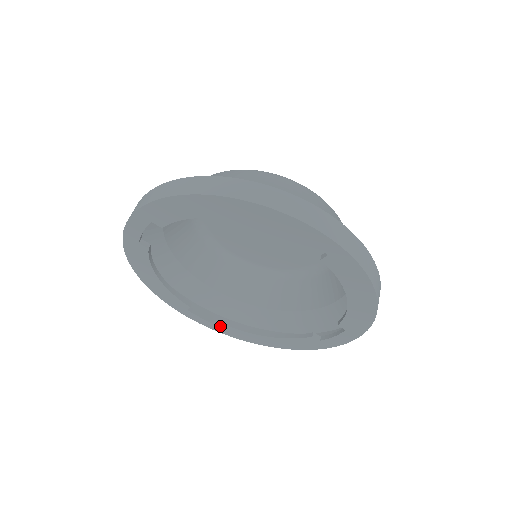
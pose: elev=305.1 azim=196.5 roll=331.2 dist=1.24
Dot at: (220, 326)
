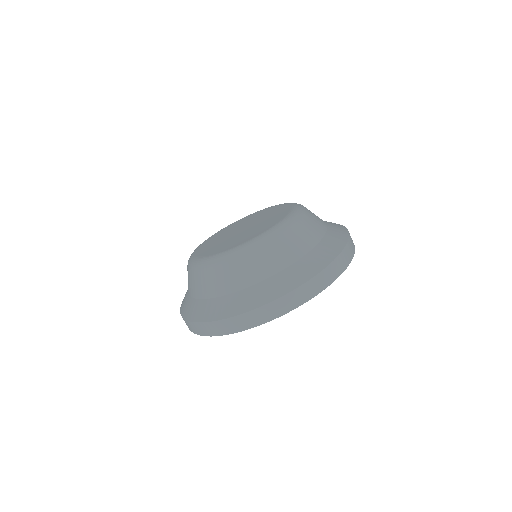
Dot at: occluded
